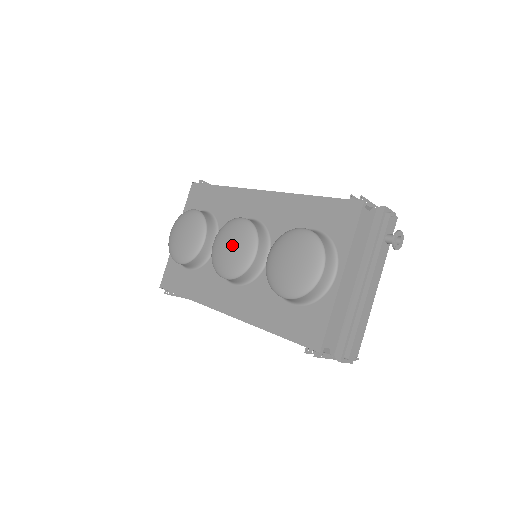
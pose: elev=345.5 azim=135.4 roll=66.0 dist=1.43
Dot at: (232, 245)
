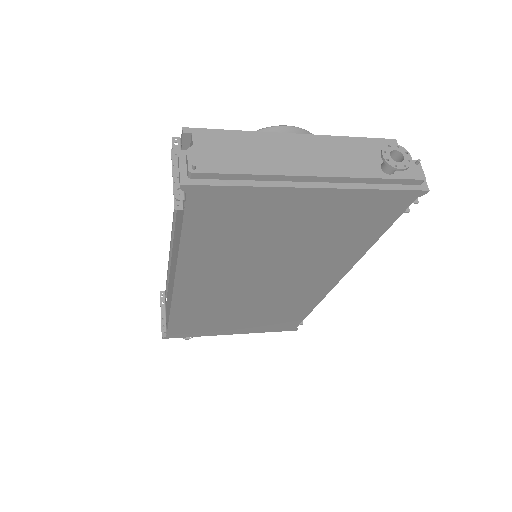
Dot at: occluded
